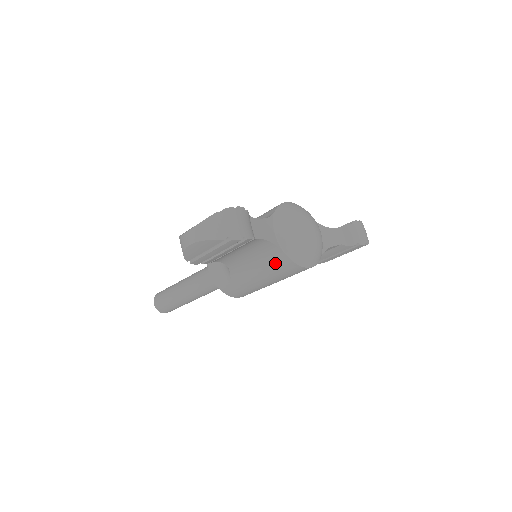
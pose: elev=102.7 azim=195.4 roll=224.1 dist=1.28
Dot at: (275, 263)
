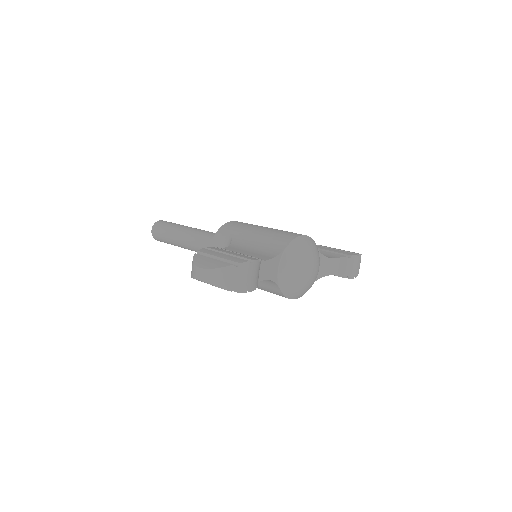
Dot at: (269, 287)
